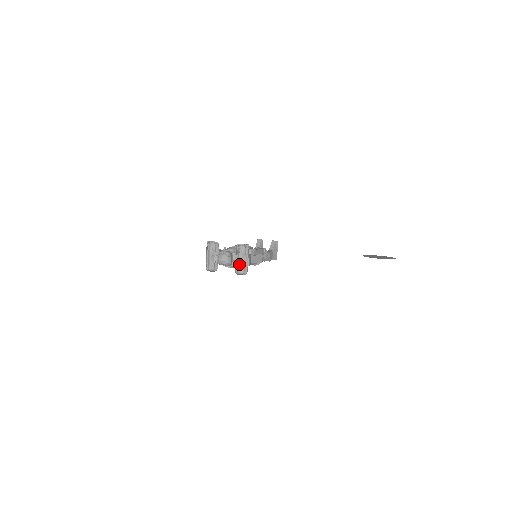
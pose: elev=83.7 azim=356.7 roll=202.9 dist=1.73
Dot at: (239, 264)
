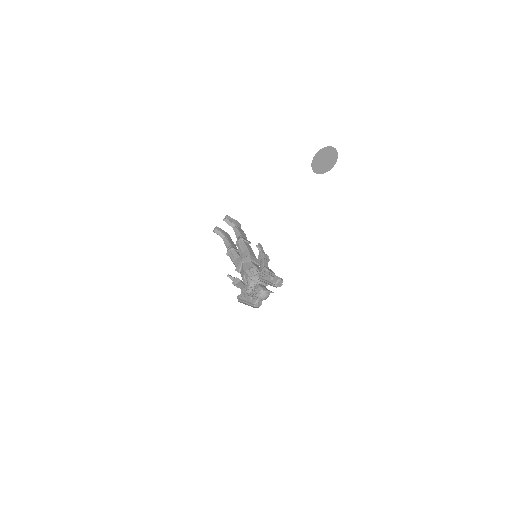
Dot at: (270, 281)
